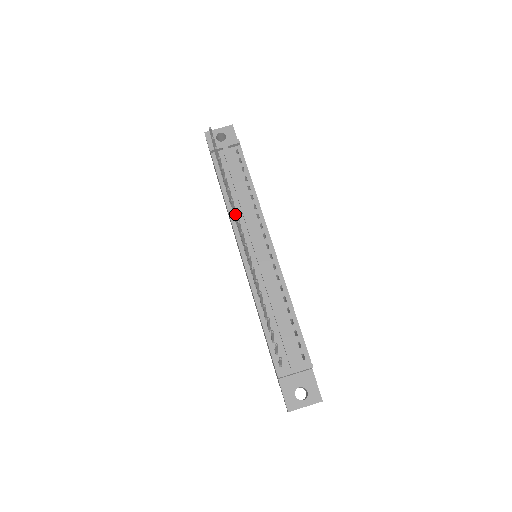
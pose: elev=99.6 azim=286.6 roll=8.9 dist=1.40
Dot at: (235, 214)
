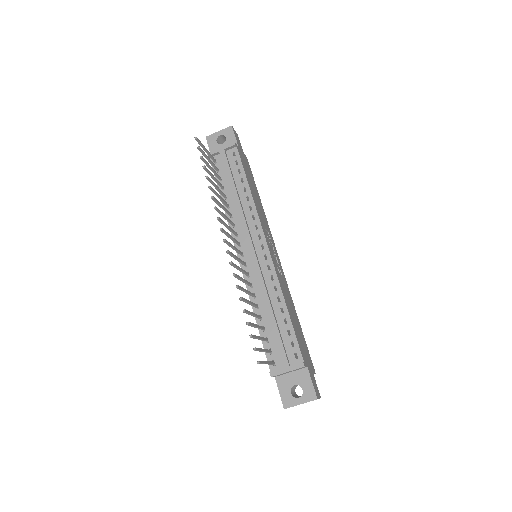
Dot at: (220, 221)
